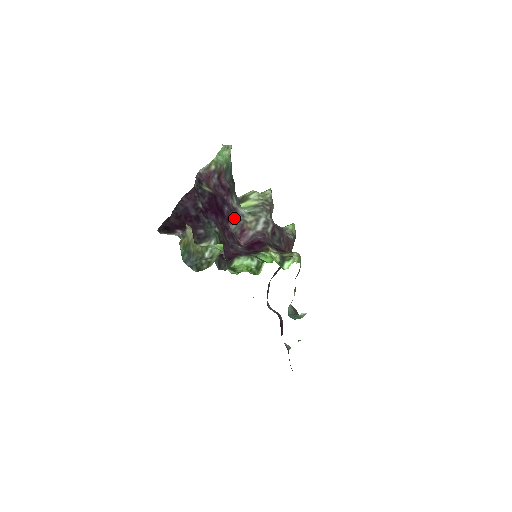
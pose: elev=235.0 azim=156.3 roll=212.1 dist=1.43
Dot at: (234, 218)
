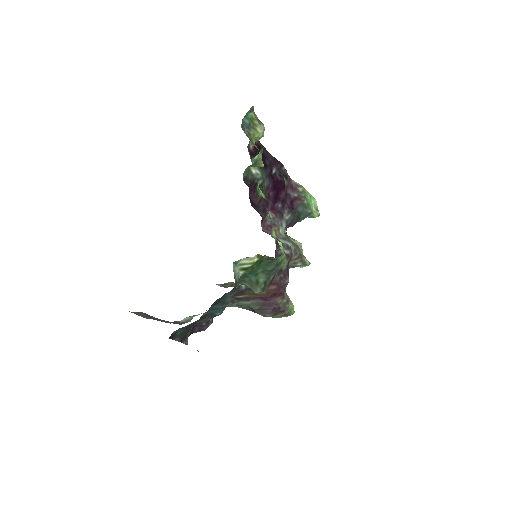
Dot at: (276, 215)
